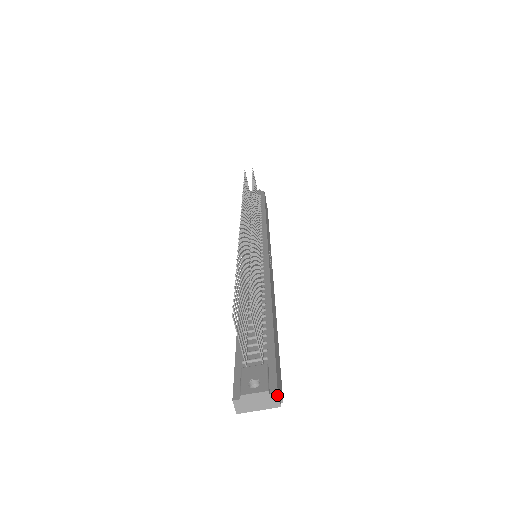
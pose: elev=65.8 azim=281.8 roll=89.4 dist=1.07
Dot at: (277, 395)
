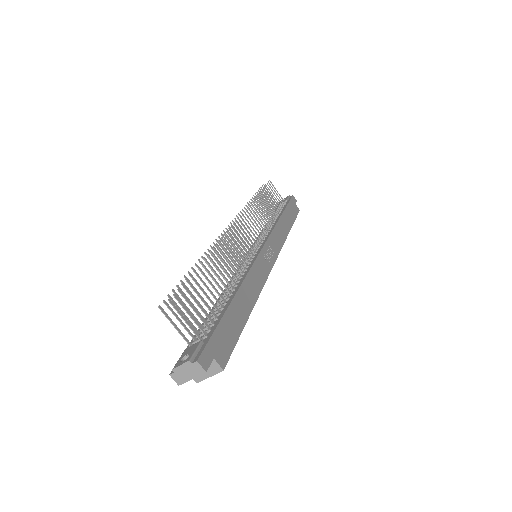
Dot at: (197, 363)
